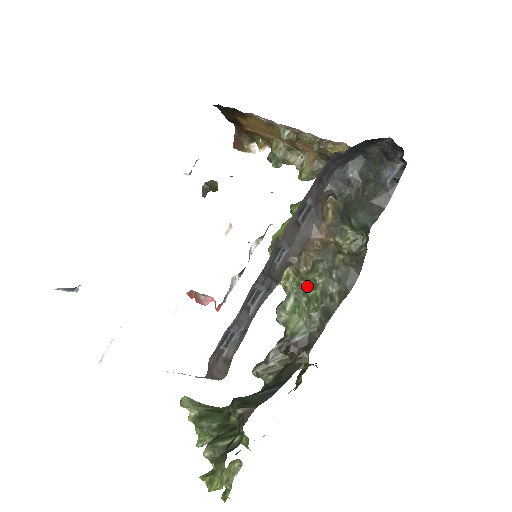
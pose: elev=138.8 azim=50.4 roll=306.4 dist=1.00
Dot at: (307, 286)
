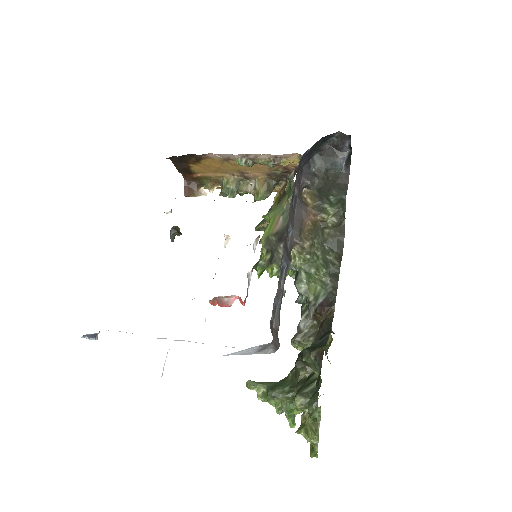
Dot at: (312, 259)
